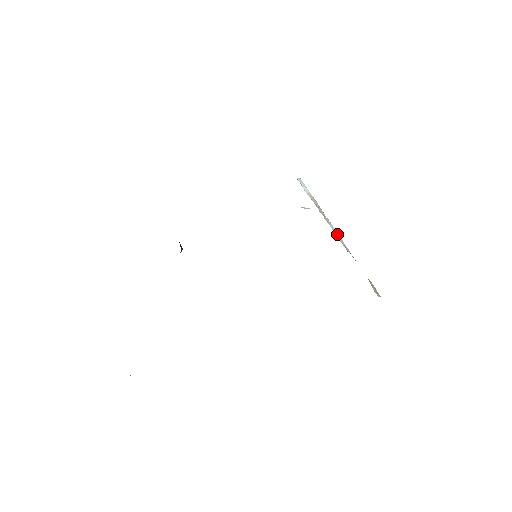
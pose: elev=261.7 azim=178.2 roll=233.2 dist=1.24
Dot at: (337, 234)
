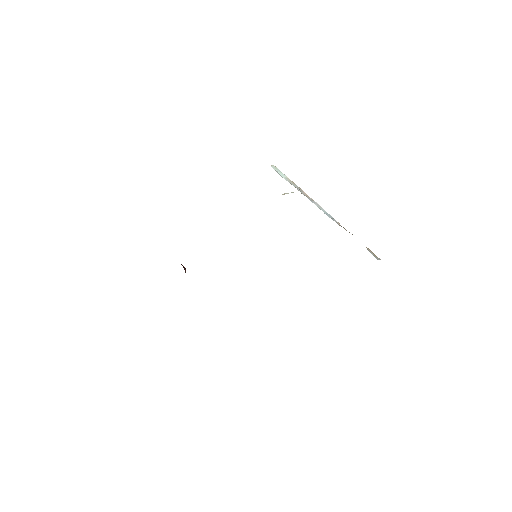
Dot at: (324, 211)
